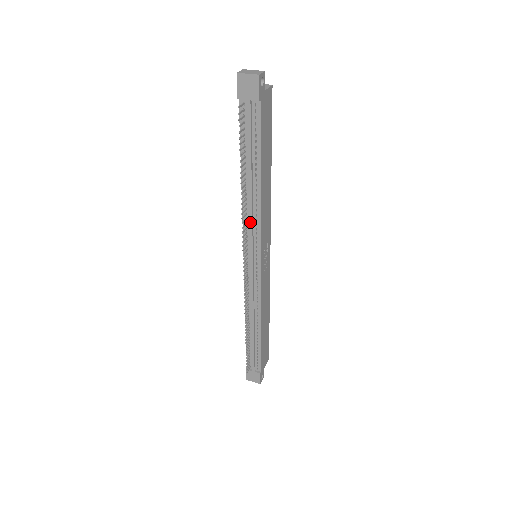
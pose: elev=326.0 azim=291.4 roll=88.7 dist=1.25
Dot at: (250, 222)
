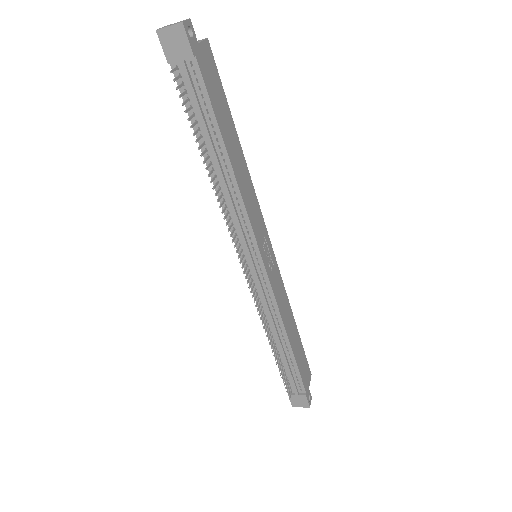
Dot at: (234, 215)
